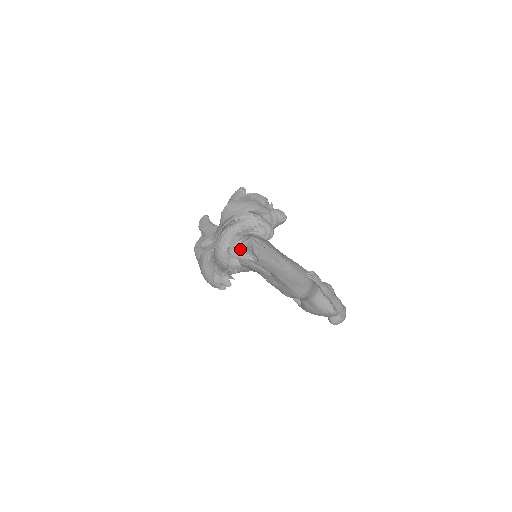
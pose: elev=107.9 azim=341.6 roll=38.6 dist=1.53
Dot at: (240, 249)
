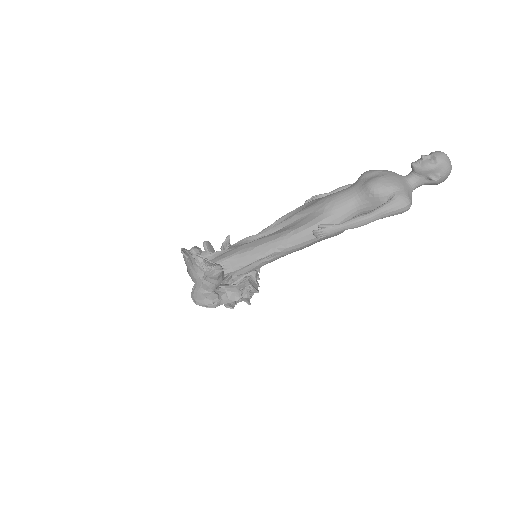
Dot at: (220, 303)
